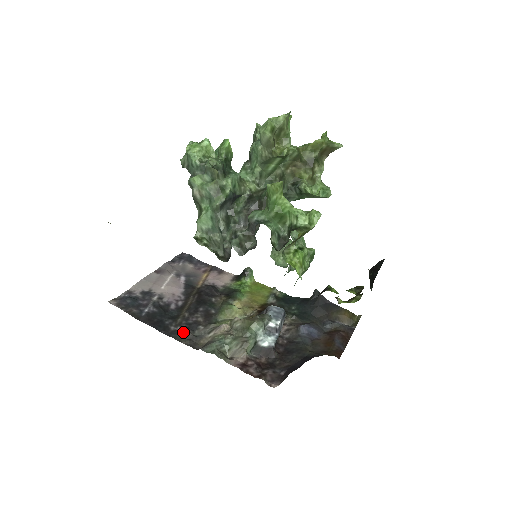
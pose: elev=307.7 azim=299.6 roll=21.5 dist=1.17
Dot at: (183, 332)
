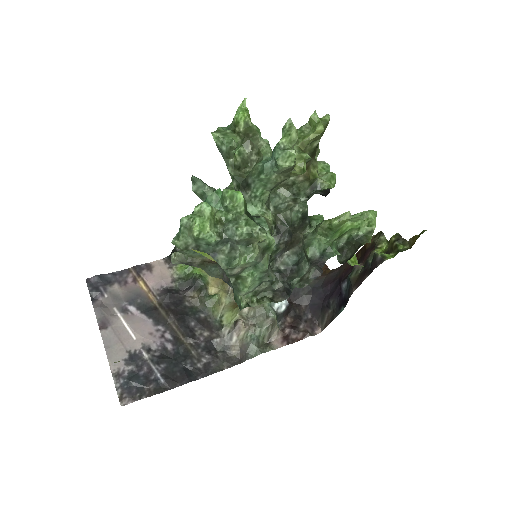
Dot at: (212, 360)
